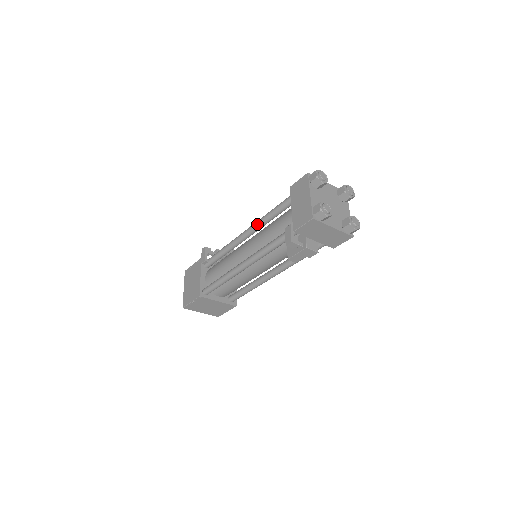
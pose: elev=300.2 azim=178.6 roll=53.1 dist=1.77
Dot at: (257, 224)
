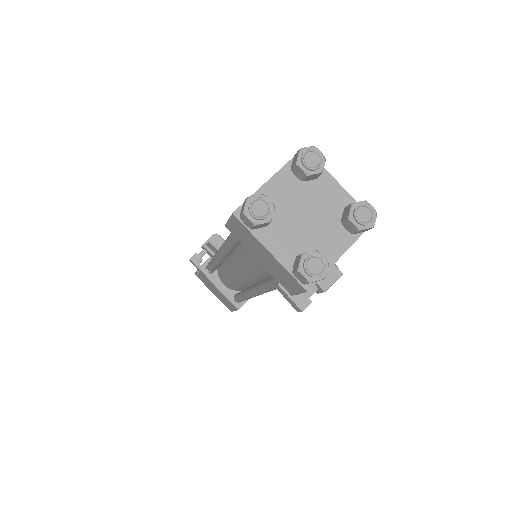
Dot at: (226, 253)
